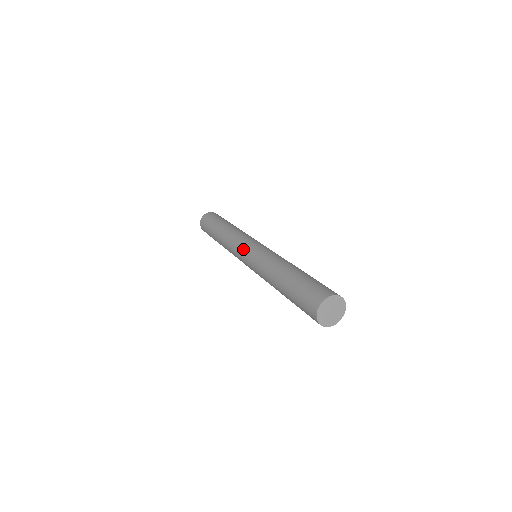
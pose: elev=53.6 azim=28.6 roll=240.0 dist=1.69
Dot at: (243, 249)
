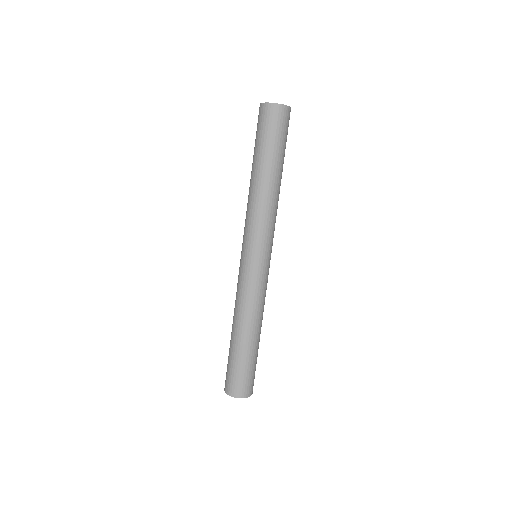
Dot at: (242, 249)
